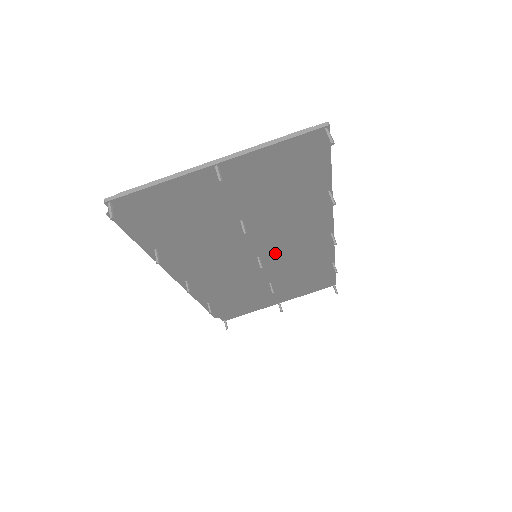
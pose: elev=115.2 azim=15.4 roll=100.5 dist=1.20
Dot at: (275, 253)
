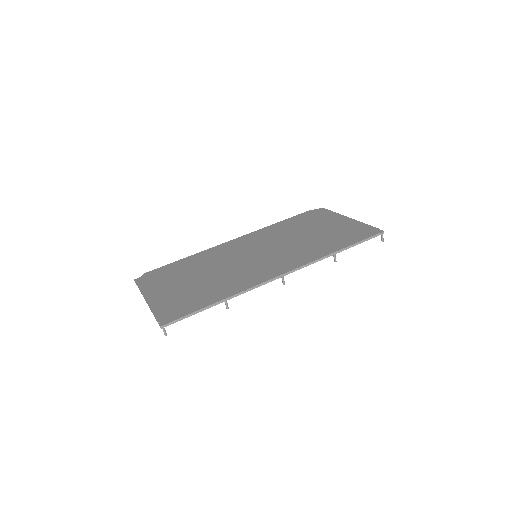
Dot at: occluded
